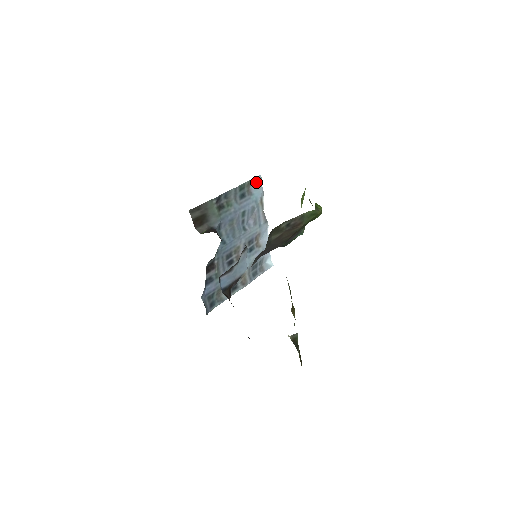
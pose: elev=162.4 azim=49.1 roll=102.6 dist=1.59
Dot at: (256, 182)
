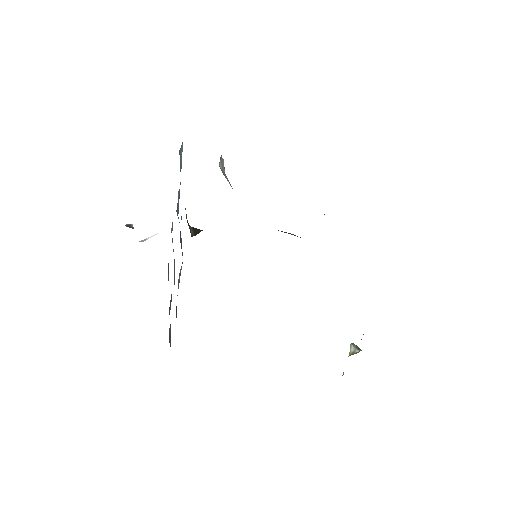
Dot at: occluded
